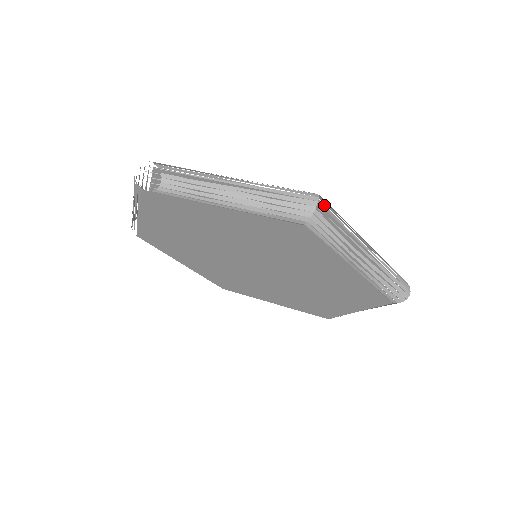
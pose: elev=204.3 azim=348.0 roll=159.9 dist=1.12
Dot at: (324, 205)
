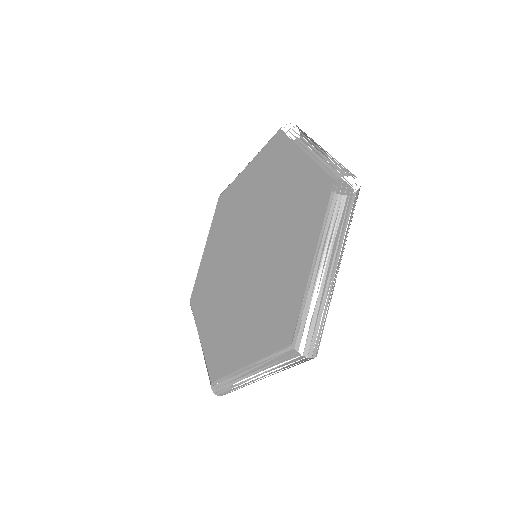
Dot at: (352, 205)
